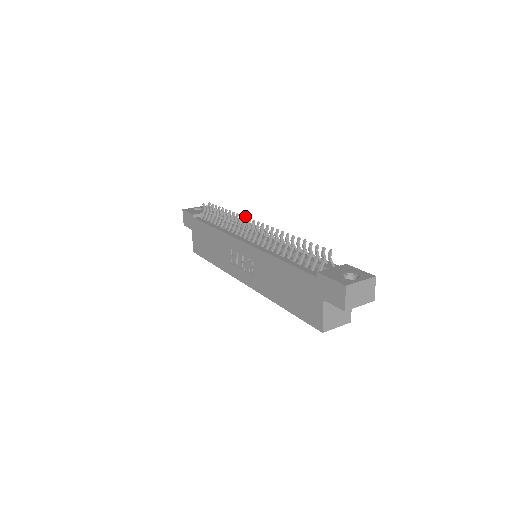
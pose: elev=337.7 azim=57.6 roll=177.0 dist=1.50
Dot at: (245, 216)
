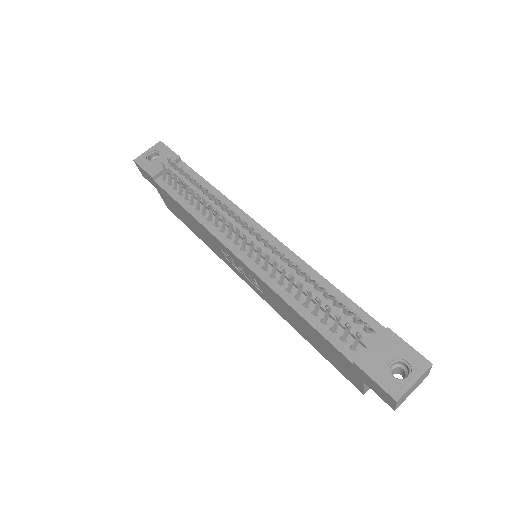
Dot at: (228, 208)
